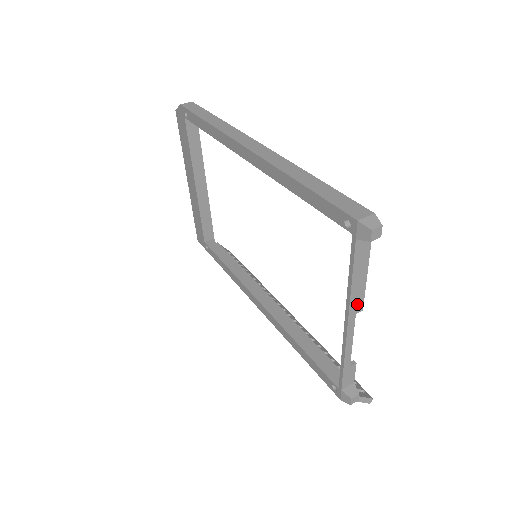
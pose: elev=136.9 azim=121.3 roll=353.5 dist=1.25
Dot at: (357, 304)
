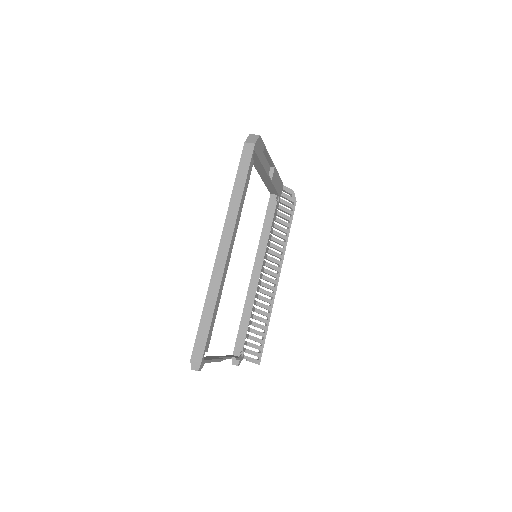
Dot at: occluded
